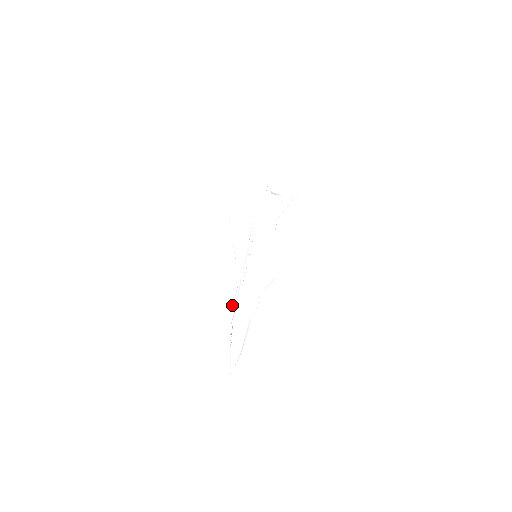
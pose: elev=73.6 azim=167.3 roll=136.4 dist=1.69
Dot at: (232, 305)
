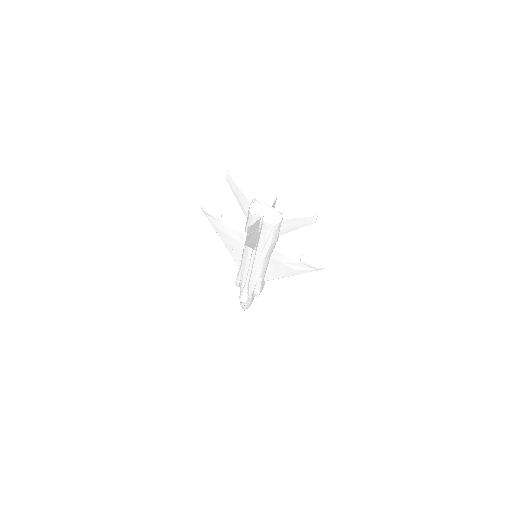
Dot at: occluded
